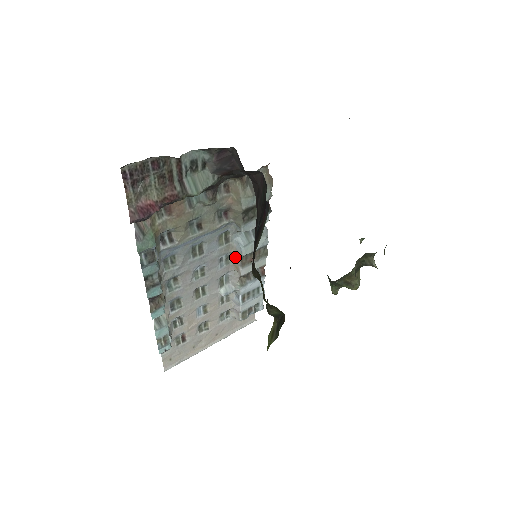
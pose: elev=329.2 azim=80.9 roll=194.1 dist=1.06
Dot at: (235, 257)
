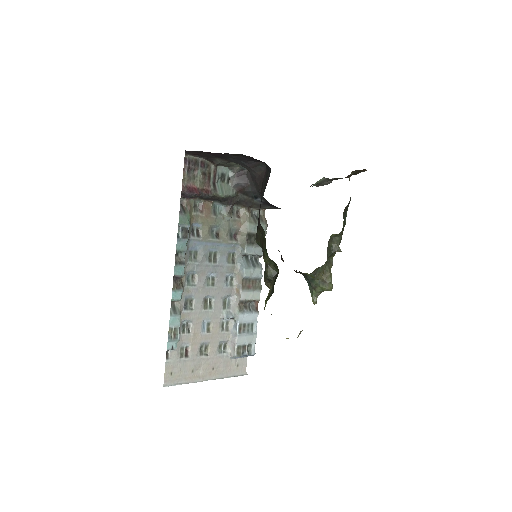
Dot at: (237, 280)
